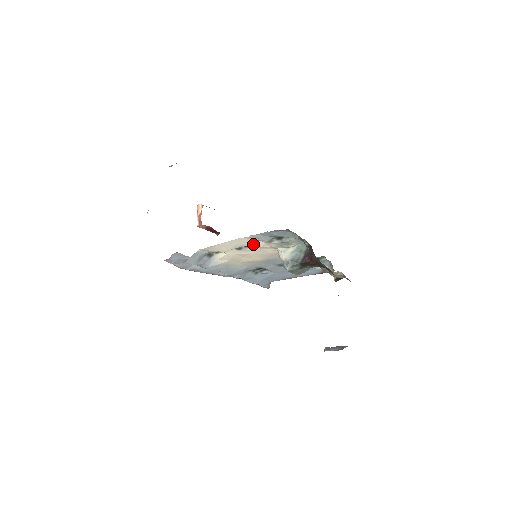
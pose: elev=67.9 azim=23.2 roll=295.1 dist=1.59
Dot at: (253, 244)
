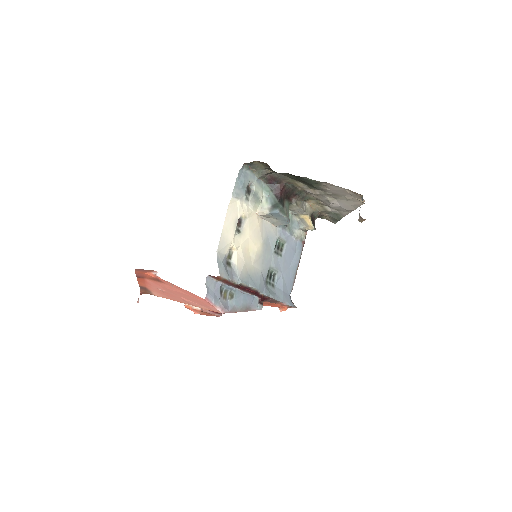
Dot at: (241, 212)
